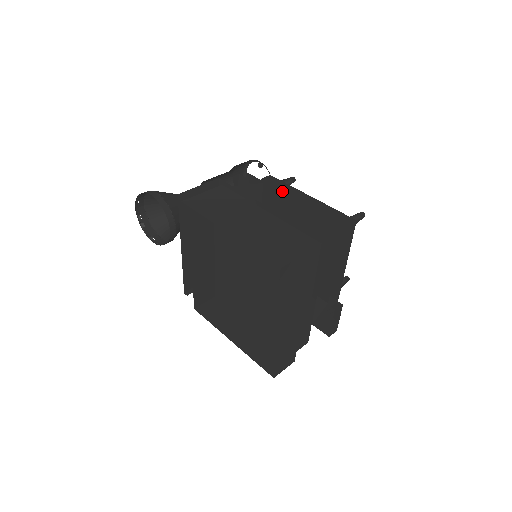
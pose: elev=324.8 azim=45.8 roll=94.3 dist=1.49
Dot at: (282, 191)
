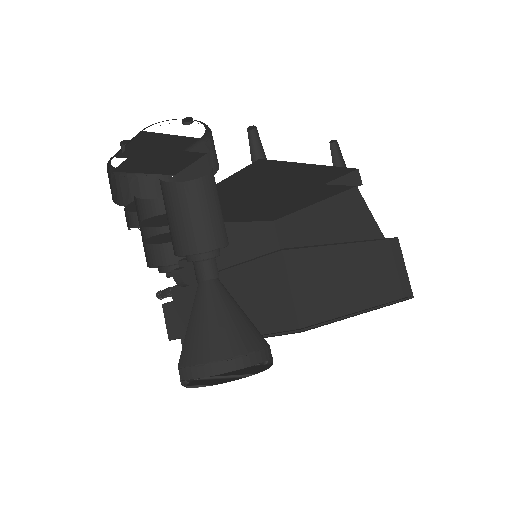
Dot at: (269, 167)
